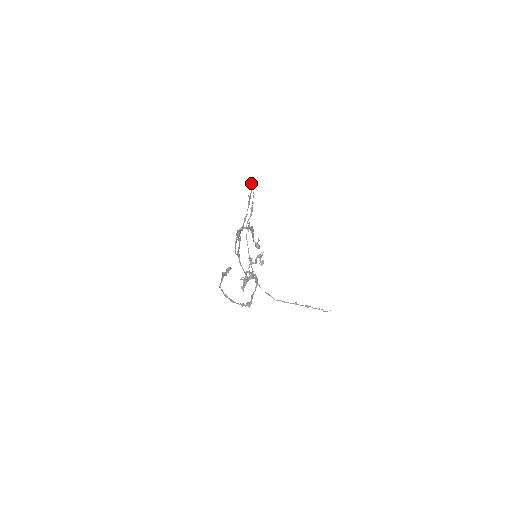
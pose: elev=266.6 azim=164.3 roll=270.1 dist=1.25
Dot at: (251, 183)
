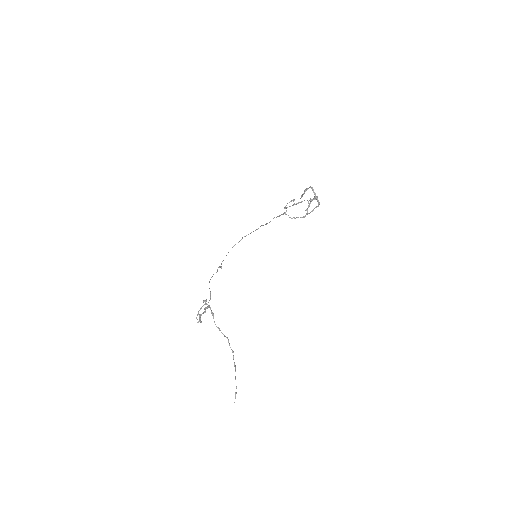
Dot at: occluded
